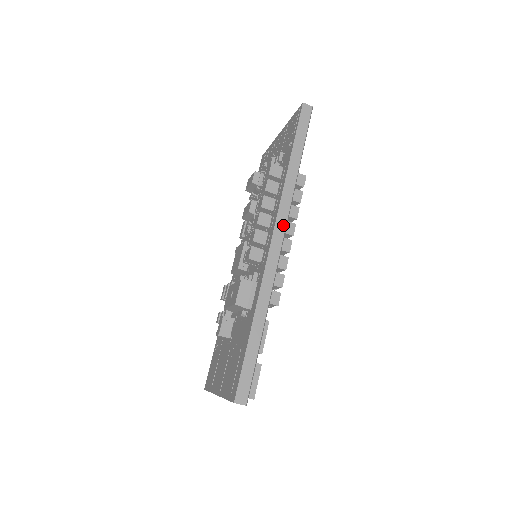
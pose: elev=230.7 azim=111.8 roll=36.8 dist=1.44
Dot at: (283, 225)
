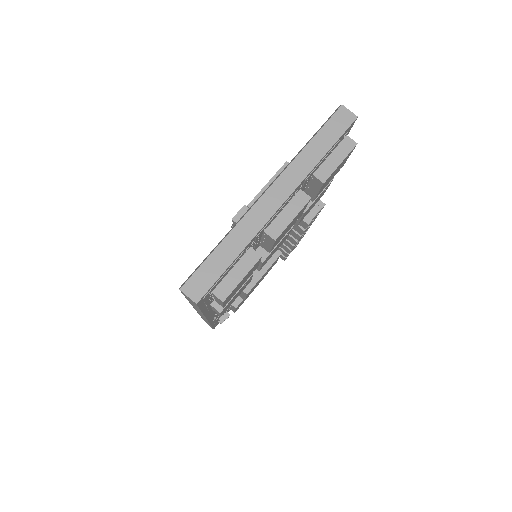
Dot at: occluded
